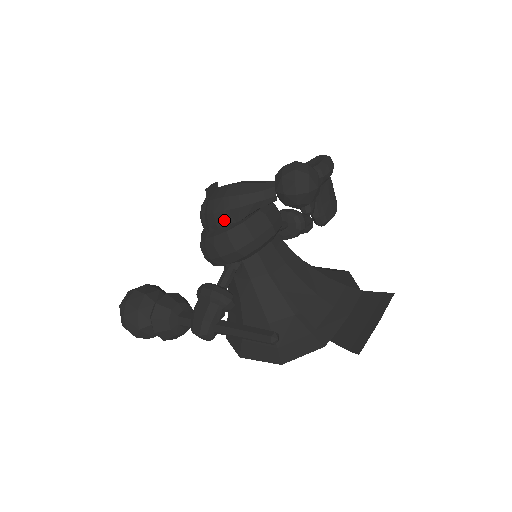
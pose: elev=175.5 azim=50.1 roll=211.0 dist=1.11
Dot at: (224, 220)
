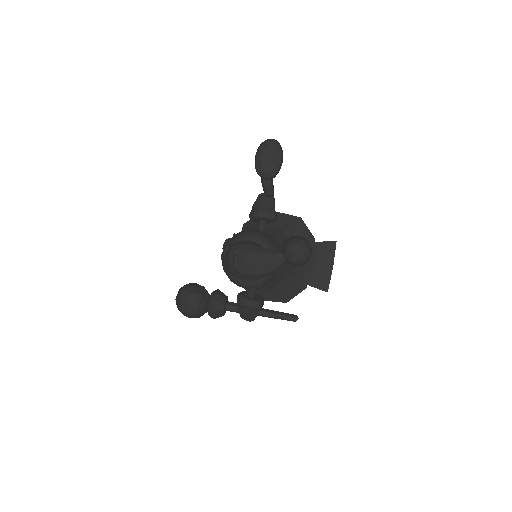
Dot at: (253, 280)
